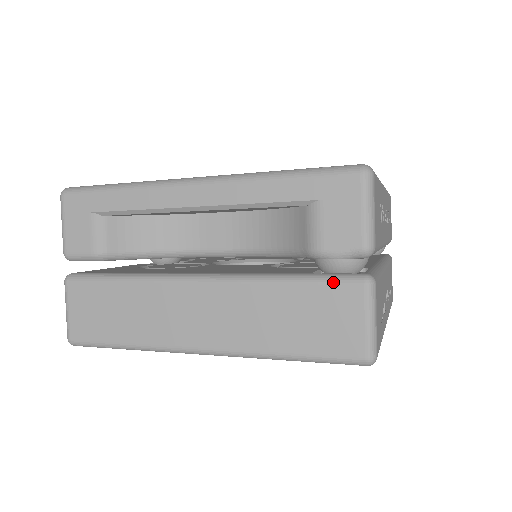
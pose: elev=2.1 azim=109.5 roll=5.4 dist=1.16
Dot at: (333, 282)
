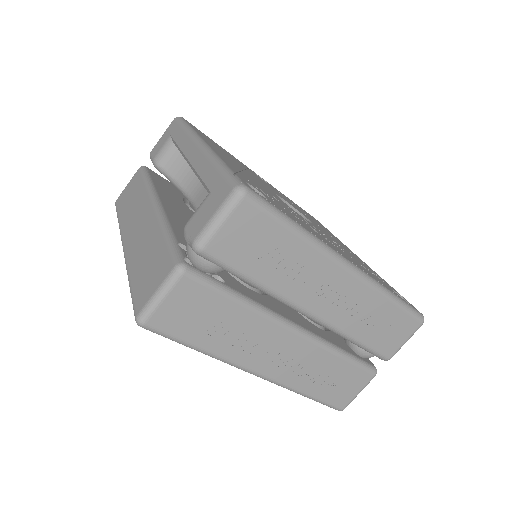
Dot at: (171, 252)
